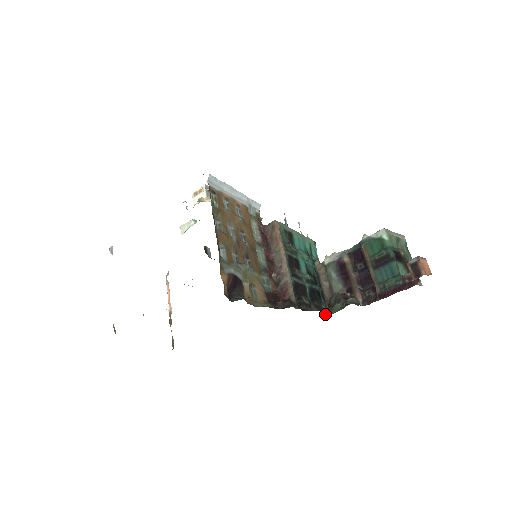
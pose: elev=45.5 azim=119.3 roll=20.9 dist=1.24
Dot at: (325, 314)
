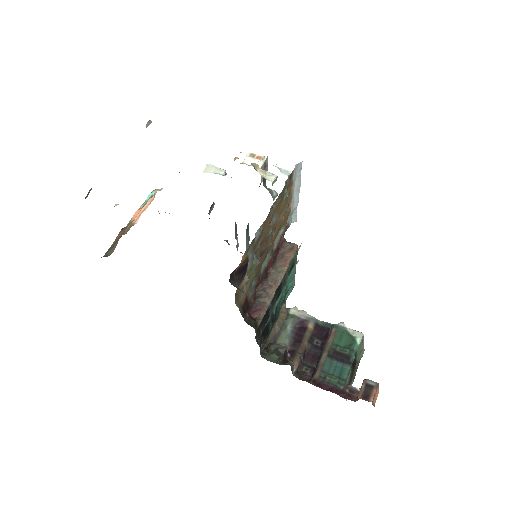
Dot at: (261, 354)
